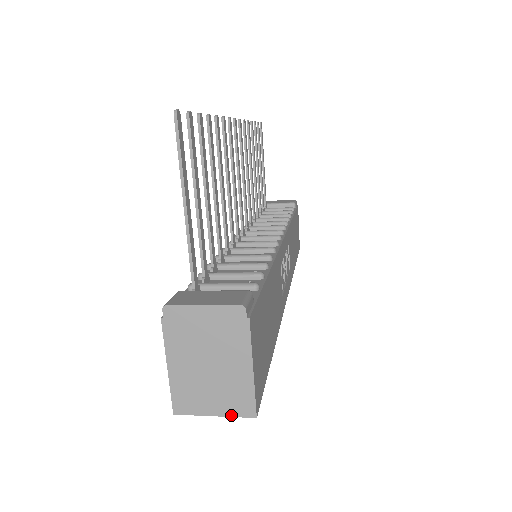
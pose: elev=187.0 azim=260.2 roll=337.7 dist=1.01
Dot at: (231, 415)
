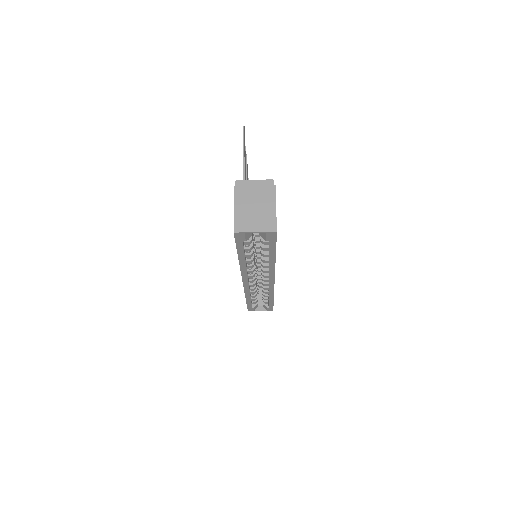
Dot at: (264, 231)
